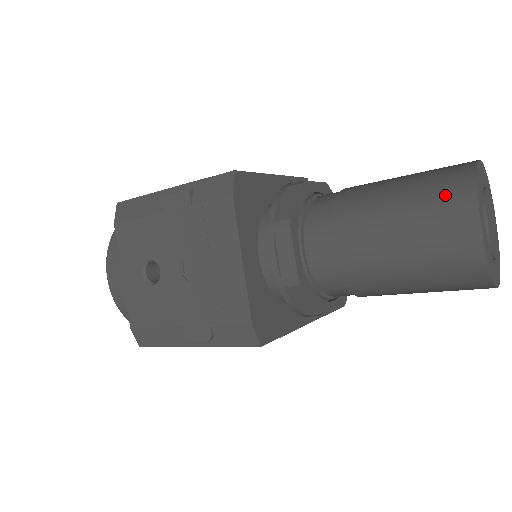
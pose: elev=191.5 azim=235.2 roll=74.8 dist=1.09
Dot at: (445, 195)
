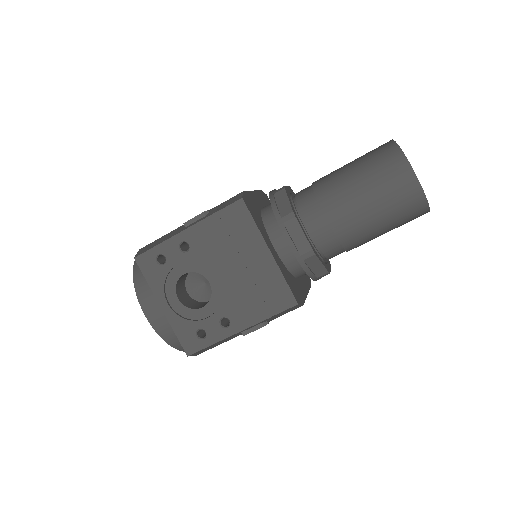
Dot at: occluded
